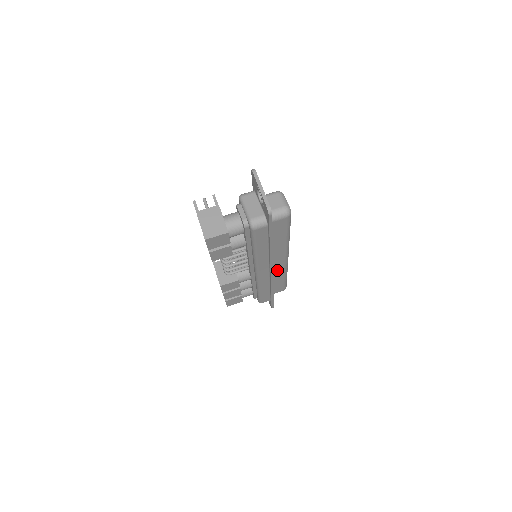
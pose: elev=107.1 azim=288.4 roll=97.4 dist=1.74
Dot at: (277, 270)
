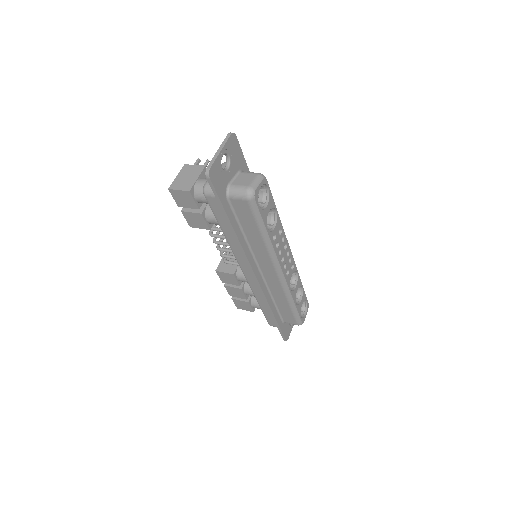
Dot at: (273, 284)
